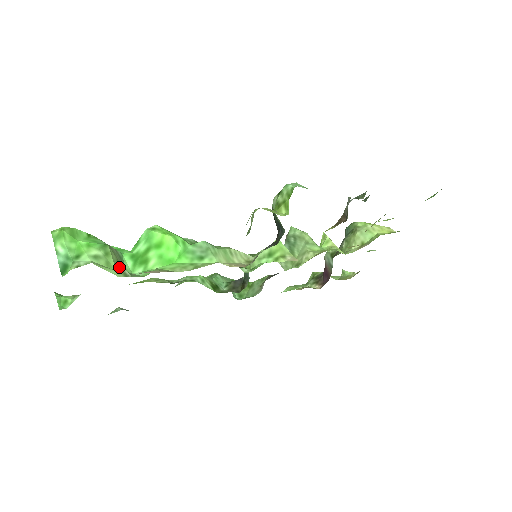
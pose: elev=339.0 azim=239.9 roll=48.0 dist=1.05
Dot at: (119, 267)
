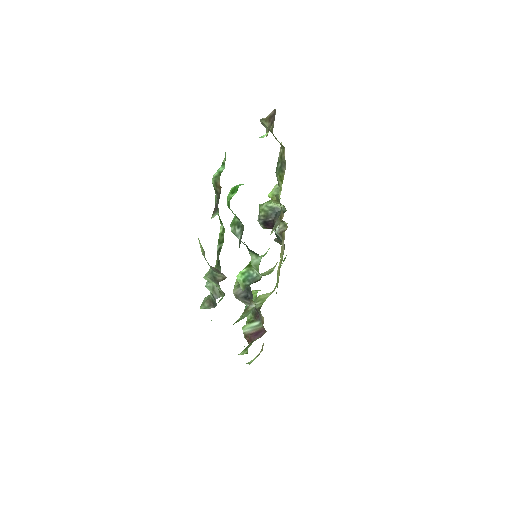
Dot at: occluded
